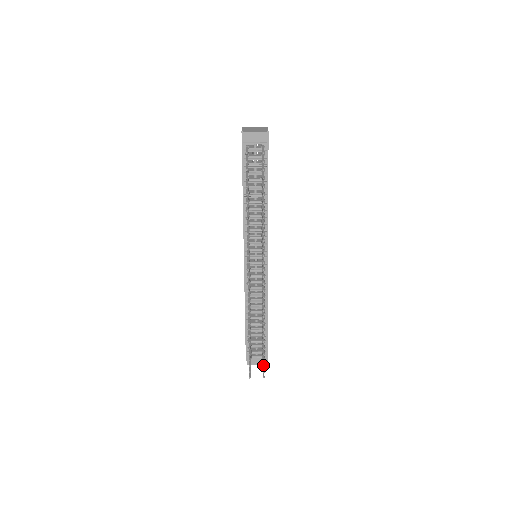
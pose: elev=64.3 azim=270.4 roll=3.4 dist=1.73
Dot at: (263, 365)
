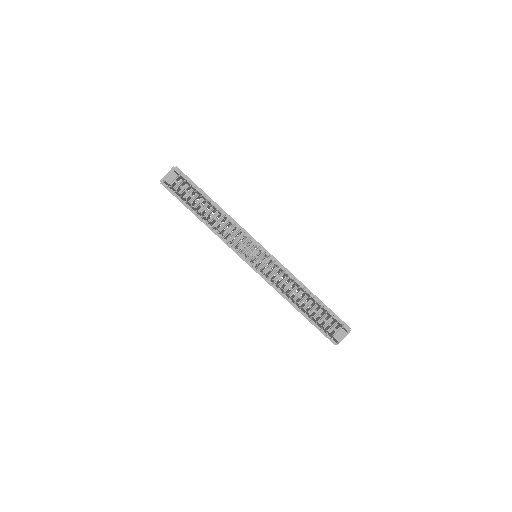
Dot at: (336, 322)
